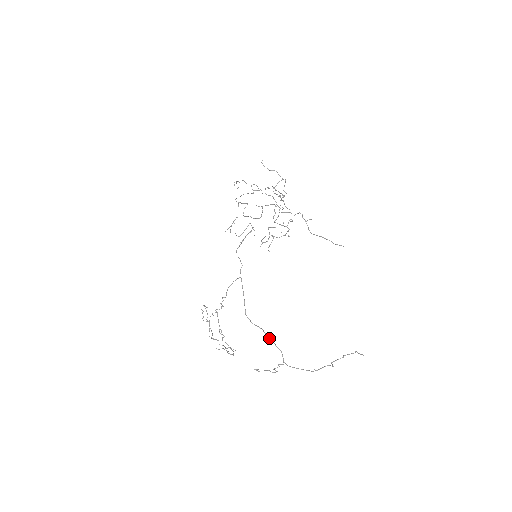
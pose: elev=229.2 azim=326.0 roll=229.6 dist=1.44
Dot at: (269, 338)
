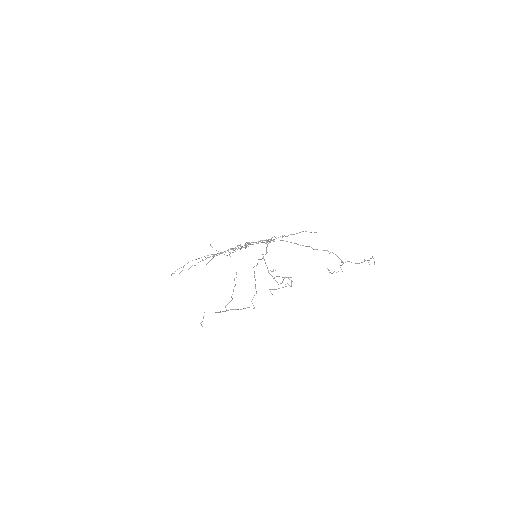
Dot at: (324, 250)
